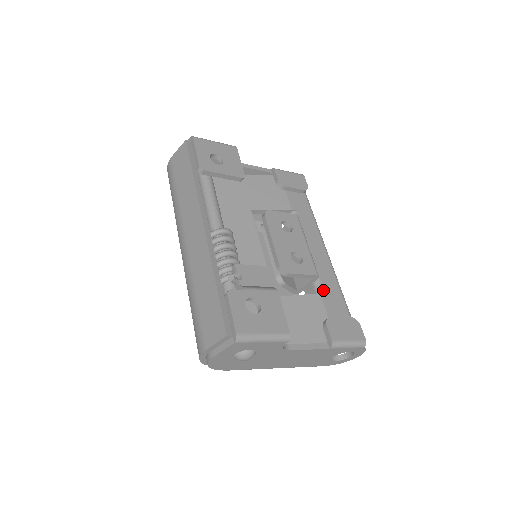
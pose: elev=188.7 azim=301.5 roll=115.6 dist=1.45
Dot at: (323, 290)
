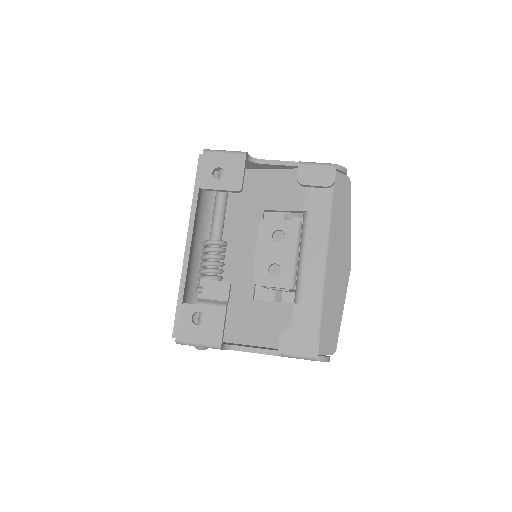
Dot at: (299, 300)
